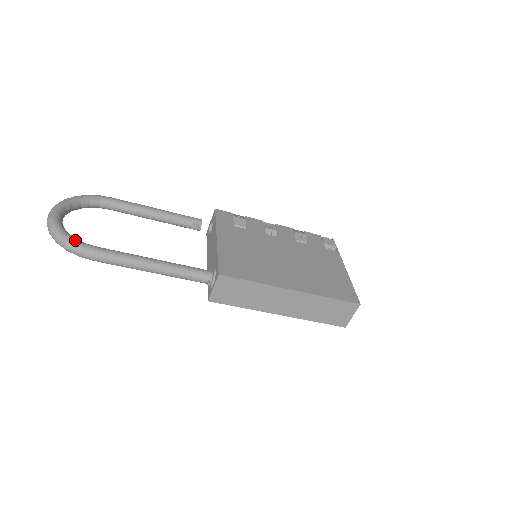
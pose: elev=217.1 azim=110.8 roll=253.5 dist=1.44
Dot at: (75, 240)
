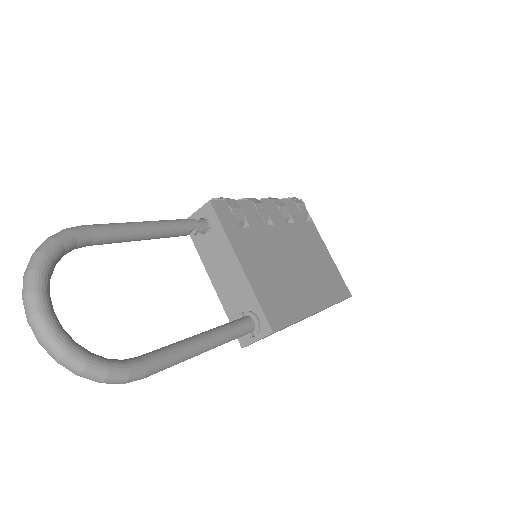
Dot at: (115, 367)
